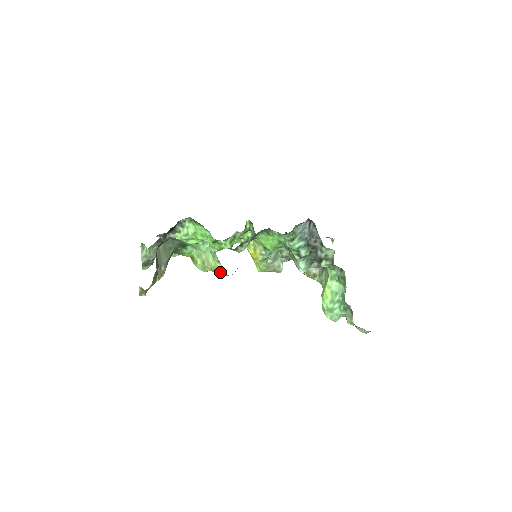
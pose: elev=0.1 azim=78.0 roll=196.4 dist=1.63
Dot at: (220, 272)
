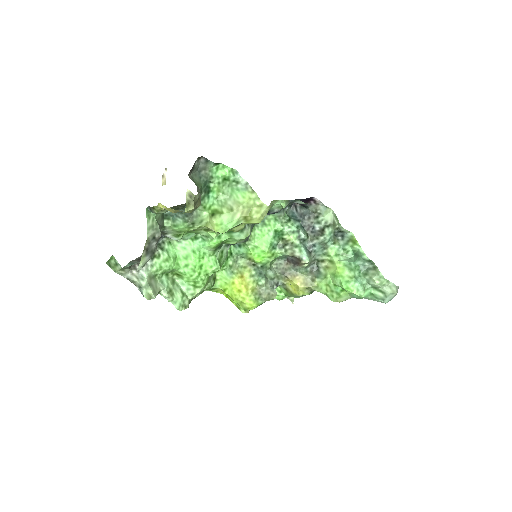
Dot at: (257, 204)
